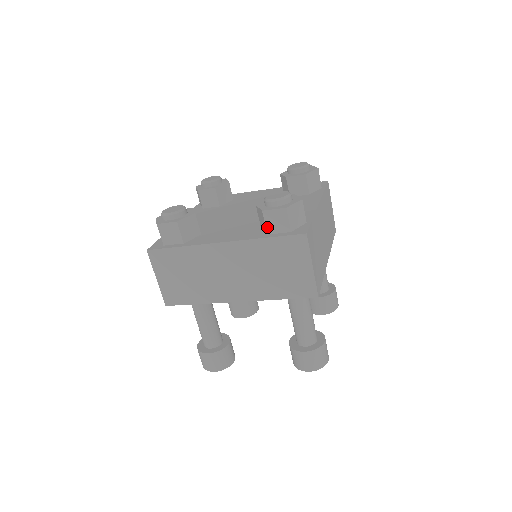
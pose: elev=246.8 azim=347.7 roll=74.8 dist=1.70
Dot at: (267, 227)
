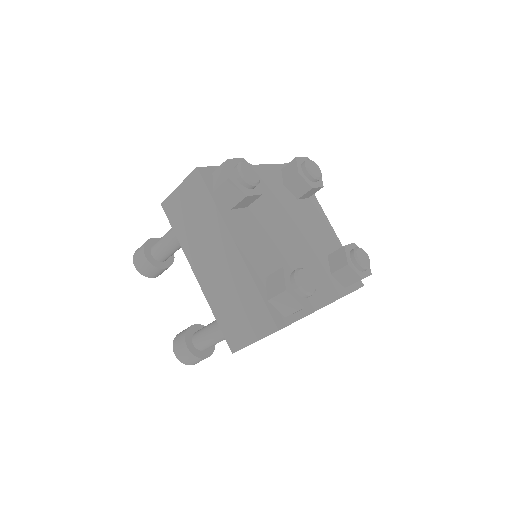
Dot at: occluded
